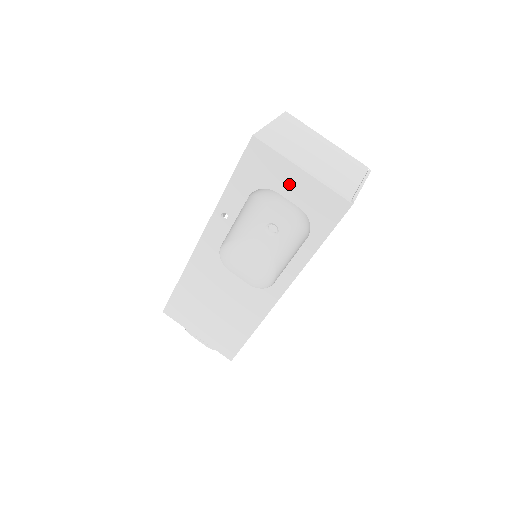
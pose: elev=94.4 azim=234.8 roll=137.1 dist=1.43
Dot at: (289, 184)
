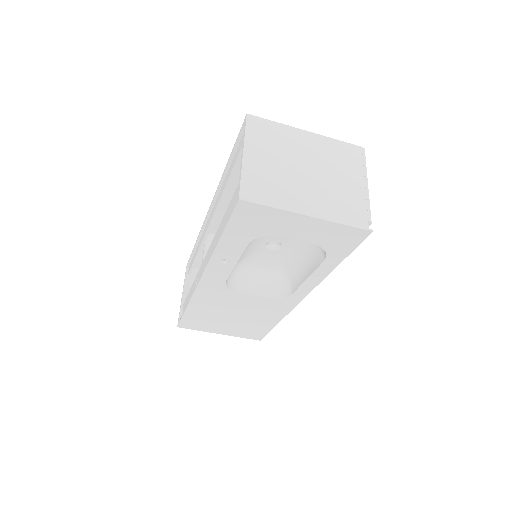
Dot at: (295, 229)
